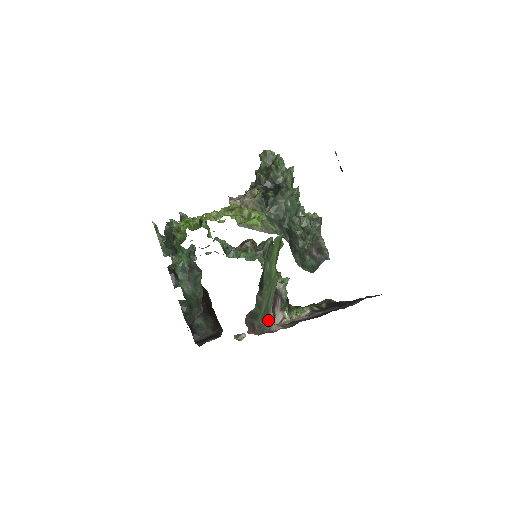
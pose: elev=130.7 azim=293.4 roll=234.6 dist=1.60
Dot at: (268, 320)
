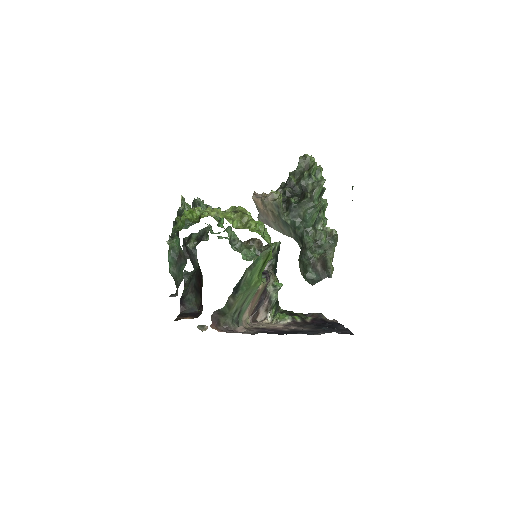
Dot at: (239, 319)
